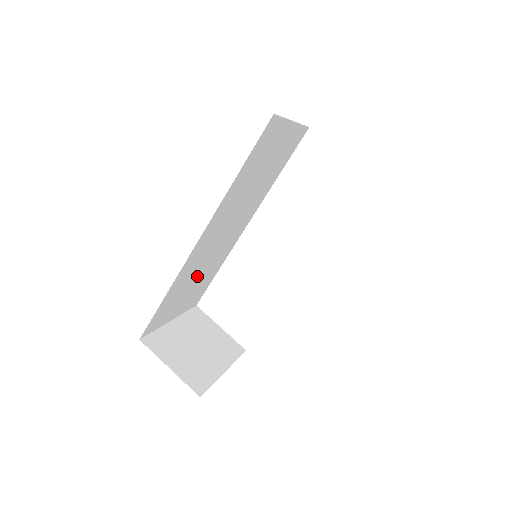
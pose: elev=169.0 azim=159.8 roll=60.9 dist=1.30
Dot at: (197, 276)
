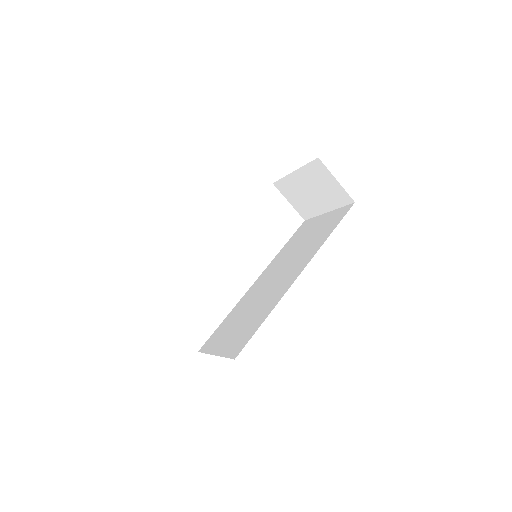
Dot at: occluded
